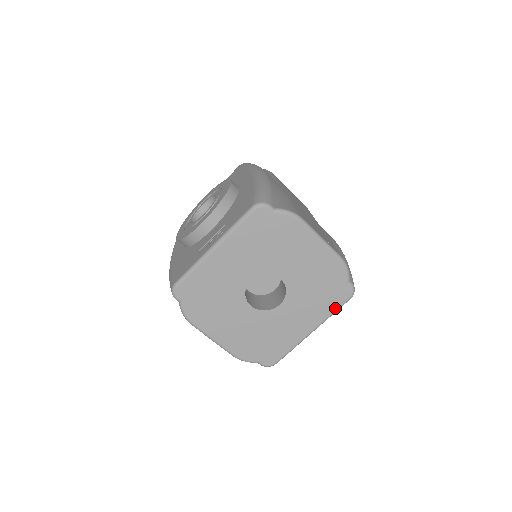
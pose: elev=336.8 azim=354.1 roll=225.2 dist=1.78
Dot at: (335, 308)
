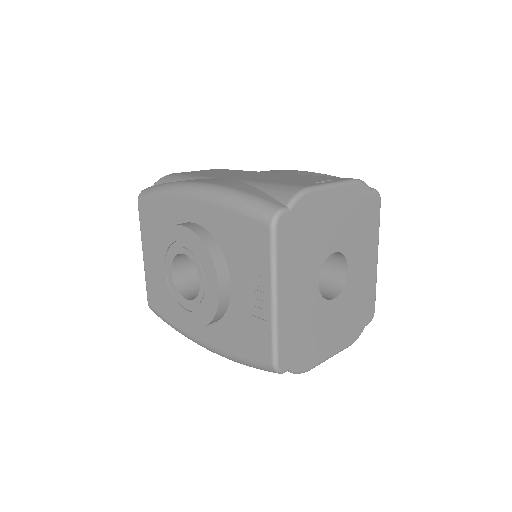
Dot at: (378, 221)
